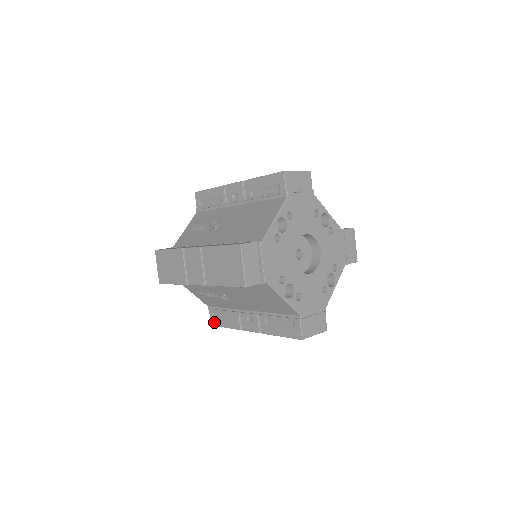
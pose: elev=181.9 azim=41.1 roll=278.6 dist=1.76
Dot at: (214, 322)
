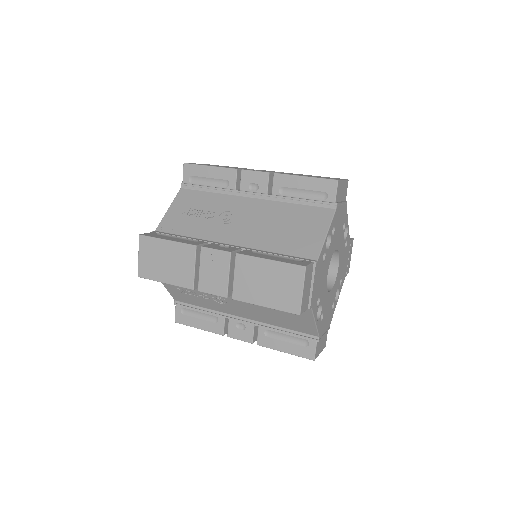
Dot at: (181, 320)
